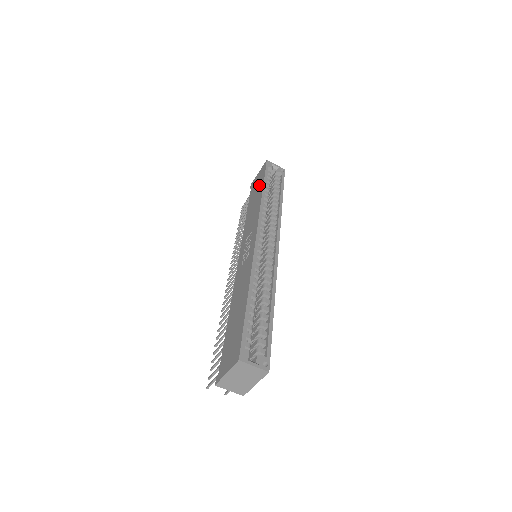
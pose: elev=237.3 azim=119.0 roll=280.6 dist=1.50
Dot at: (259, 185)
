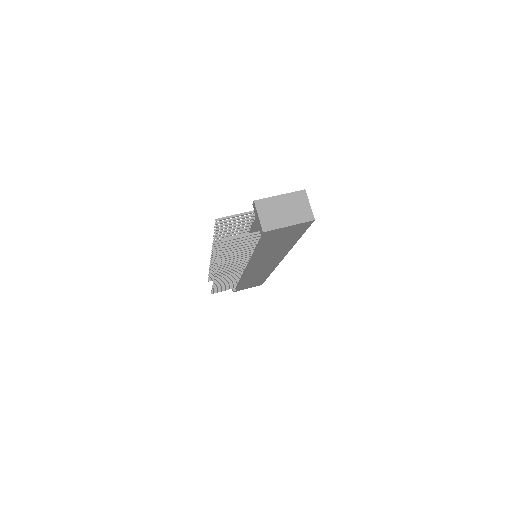
Dot at: occluded
